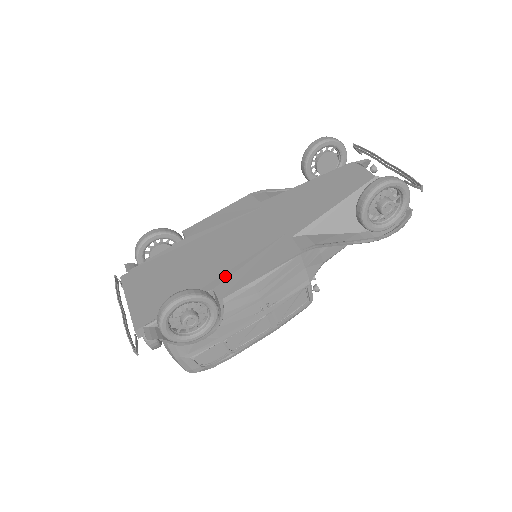
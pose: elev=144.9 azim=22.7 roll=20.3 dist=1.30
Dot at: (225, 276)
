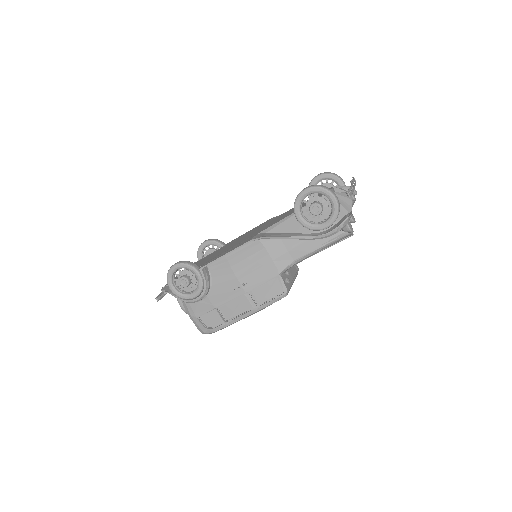
Dot at: occluded
